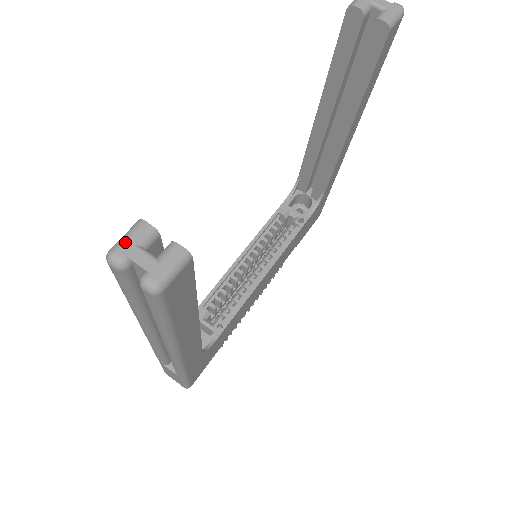
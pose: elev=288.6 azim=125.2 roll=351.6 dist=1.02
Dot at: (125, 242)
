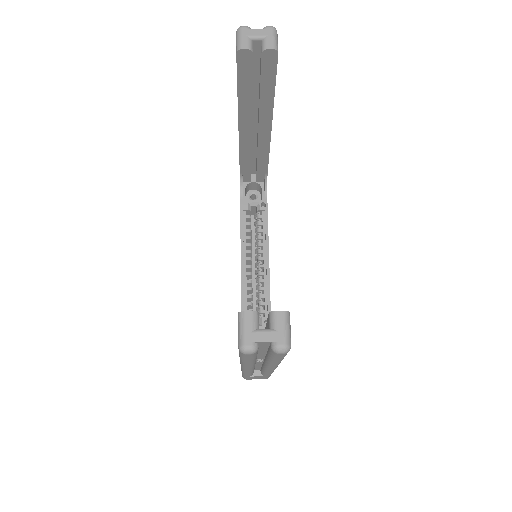
Dot at: (246, 334)
